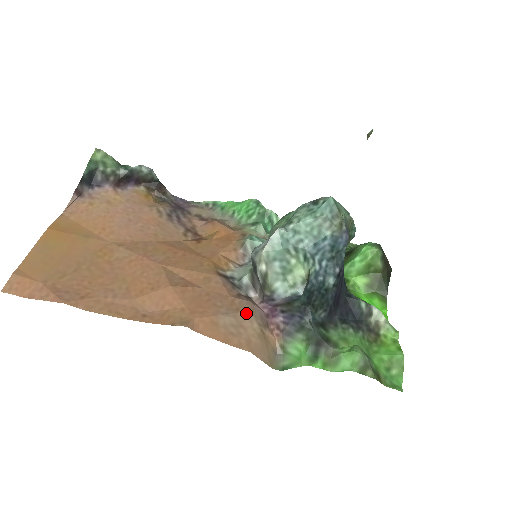
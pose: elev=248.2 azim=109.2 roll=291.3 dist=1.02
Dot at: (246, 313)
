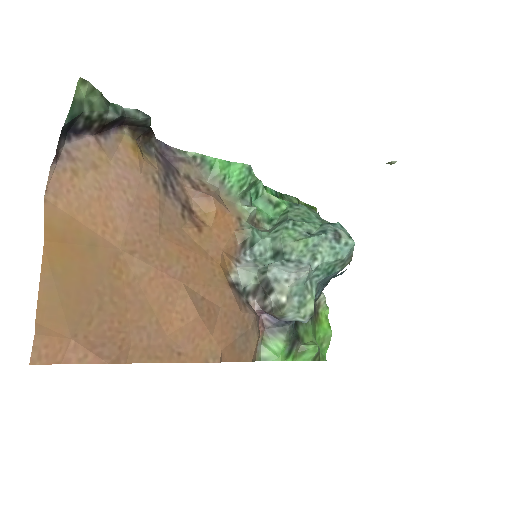
Dot at: (252, 328)
